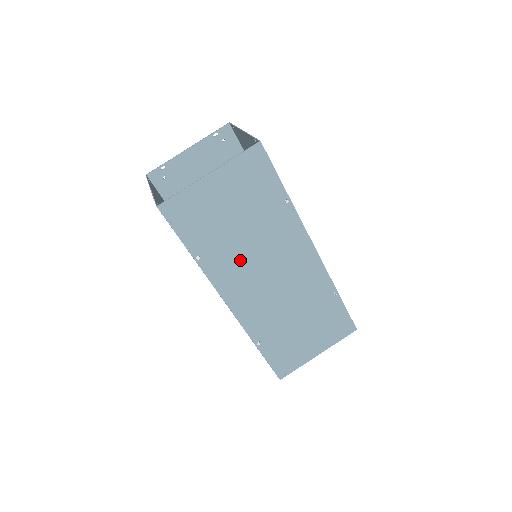
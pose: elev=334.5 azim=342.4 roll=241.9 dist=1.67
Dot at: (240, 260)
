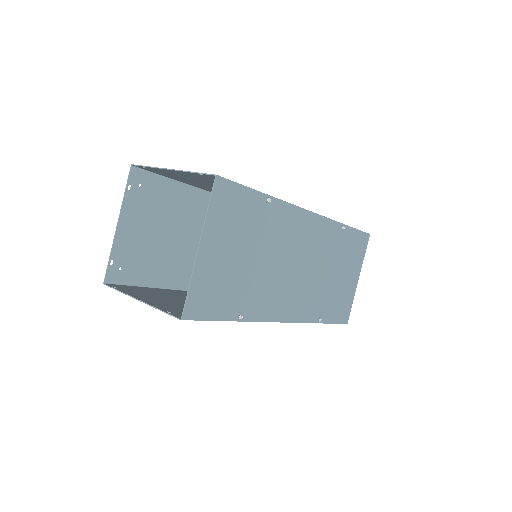
Dot at: (269, 282)
